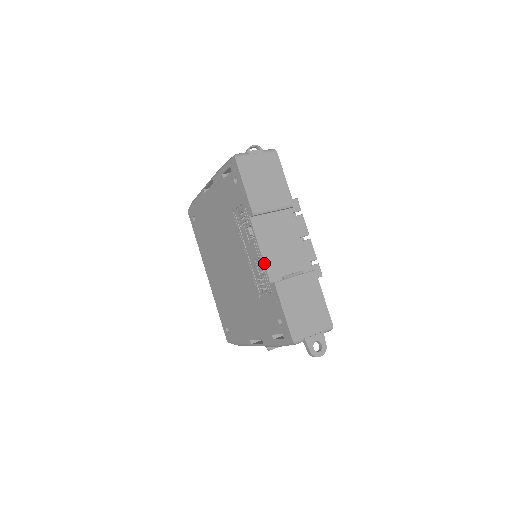
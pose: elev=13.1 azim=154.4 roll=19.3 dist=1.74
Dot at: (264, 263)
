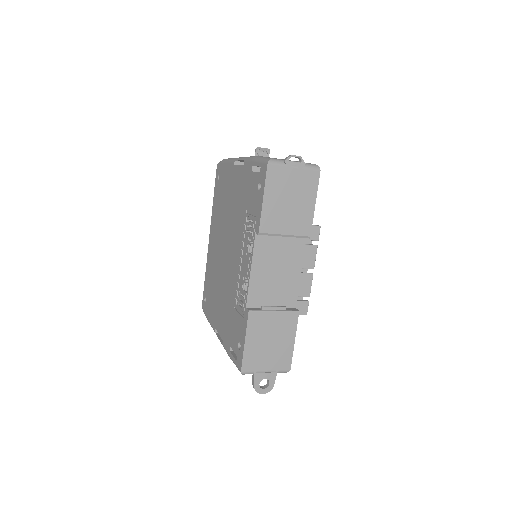
Dot at: (249, 285)
